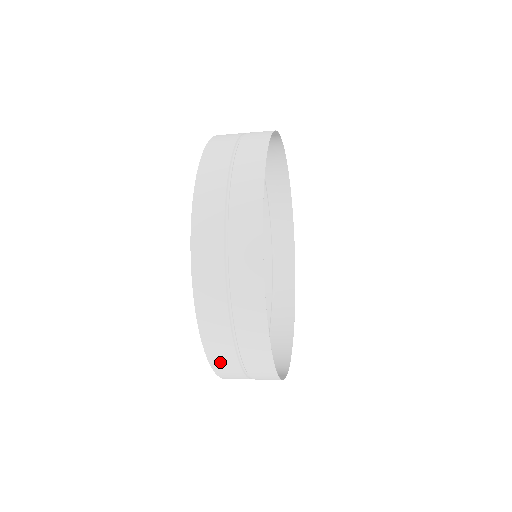
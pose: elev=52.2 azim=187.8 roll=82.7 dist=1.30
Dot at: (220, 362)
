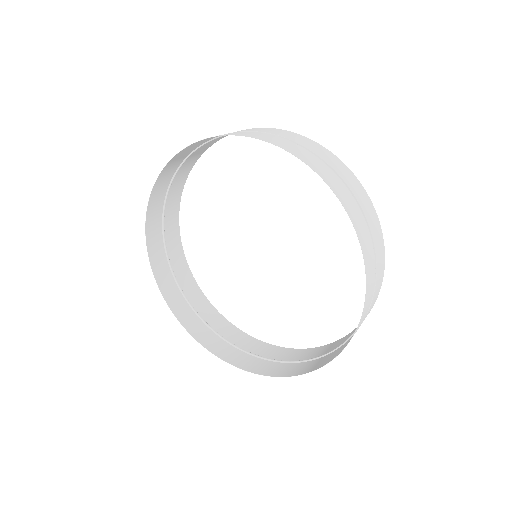
Dot at: (279, 371)
